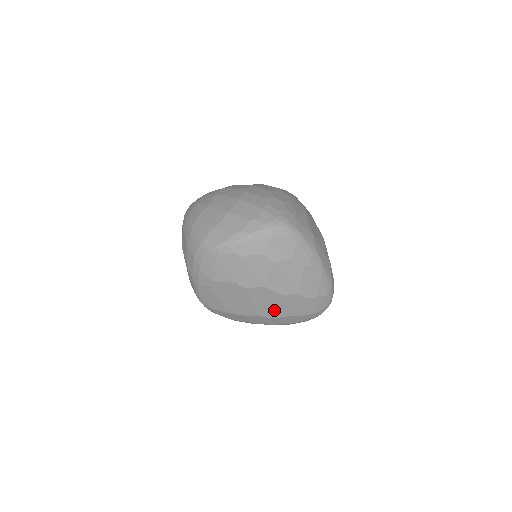
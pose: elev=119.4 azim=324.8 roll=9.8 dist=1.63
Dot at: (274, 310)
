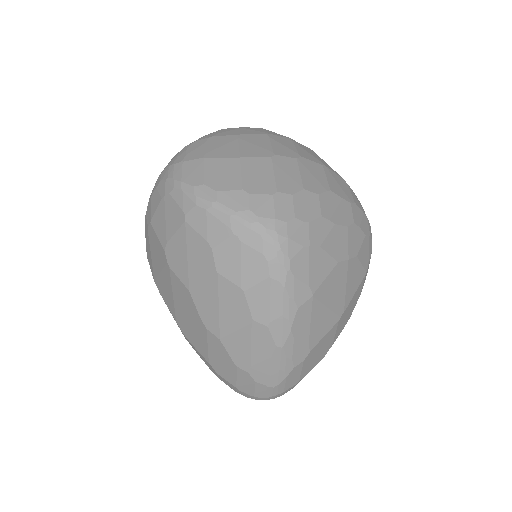
Dot at: (191, 331)
